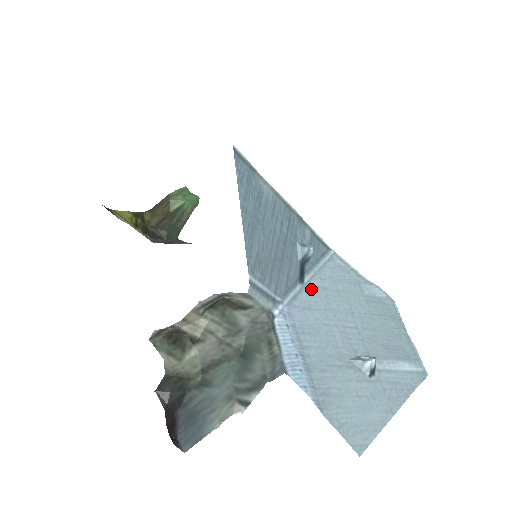
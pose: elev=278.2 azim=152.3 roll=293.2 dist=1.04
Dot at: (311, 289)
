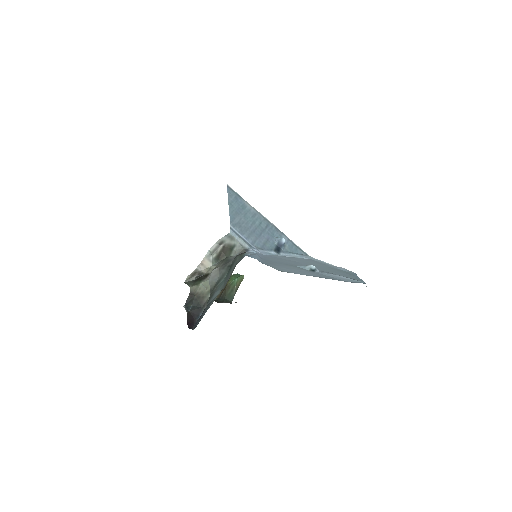
Dot at: (284, 257)
